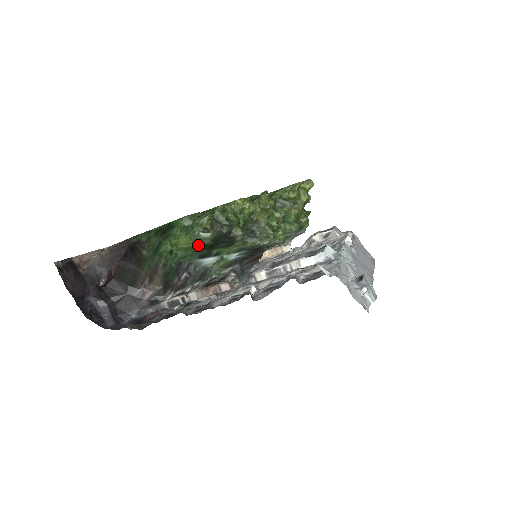
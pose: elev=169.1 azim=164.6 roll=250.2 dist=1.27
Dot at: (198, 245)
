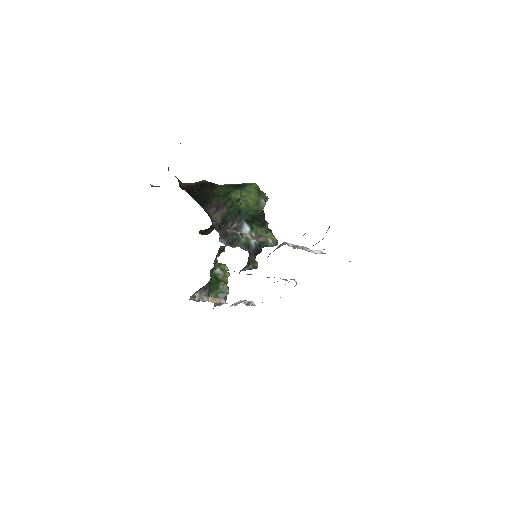
Dot at: (256, 207)
